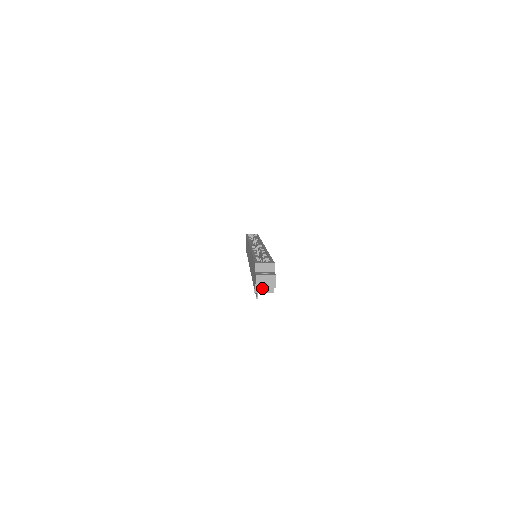
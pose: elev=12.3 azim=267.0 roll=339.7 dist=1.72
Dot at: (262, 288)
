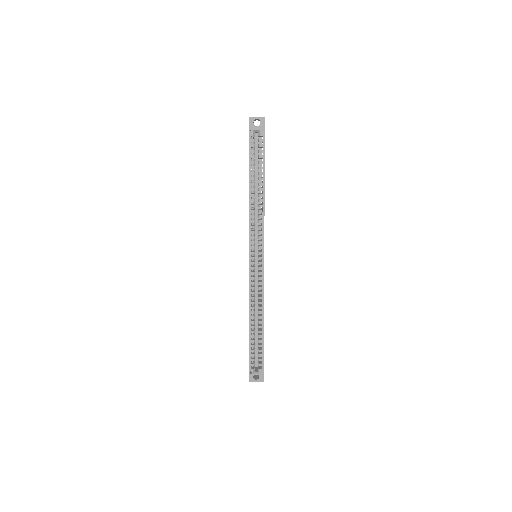
Dot at: occluded
